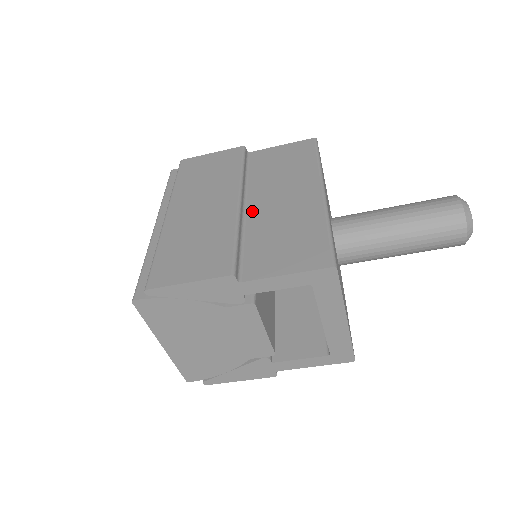
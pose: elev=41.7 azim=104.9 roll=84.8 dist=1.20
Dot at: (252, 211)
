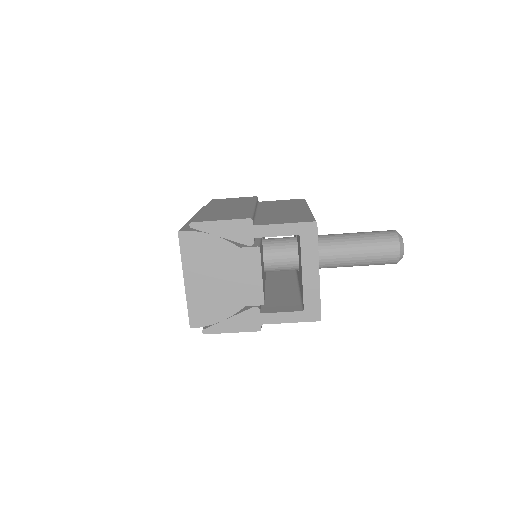
Dot at: (262, 212)
